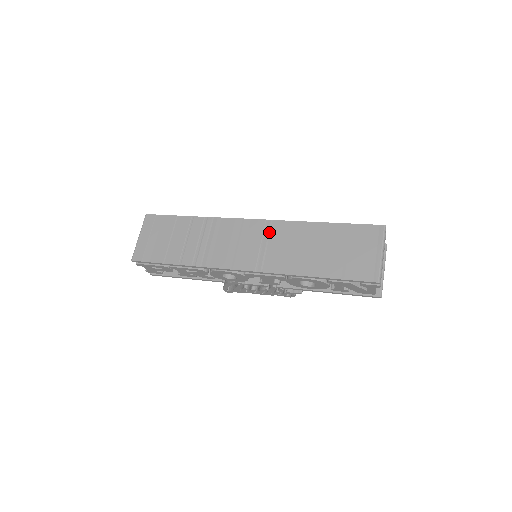
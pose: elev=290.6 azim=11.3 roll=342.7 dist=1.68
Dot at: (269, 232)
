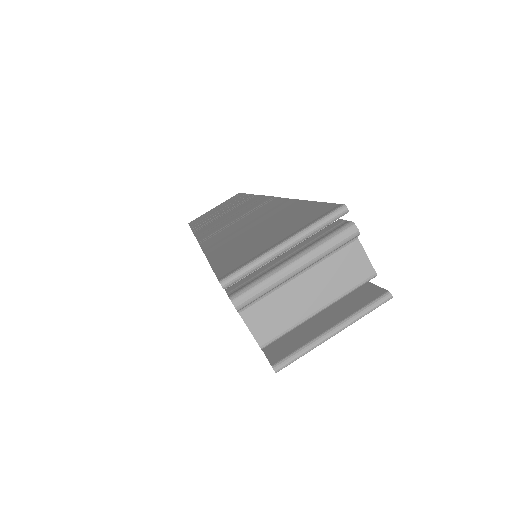
Dot at: (258, 208)
